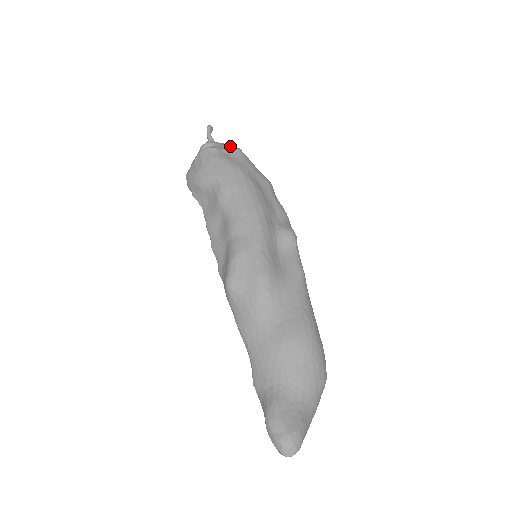
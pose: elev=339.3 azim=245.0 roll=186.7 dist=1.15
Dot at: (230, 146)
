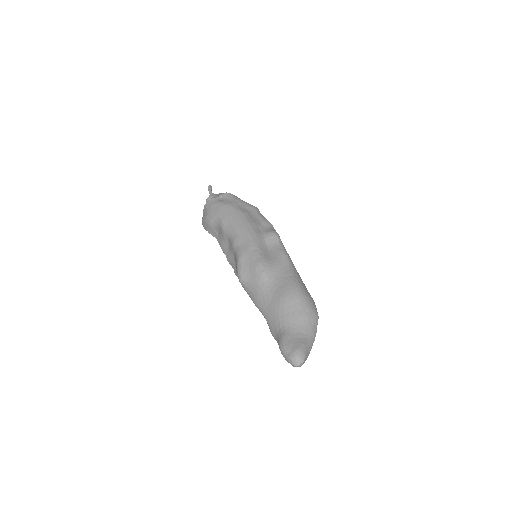
Dot at: (223, 193)
